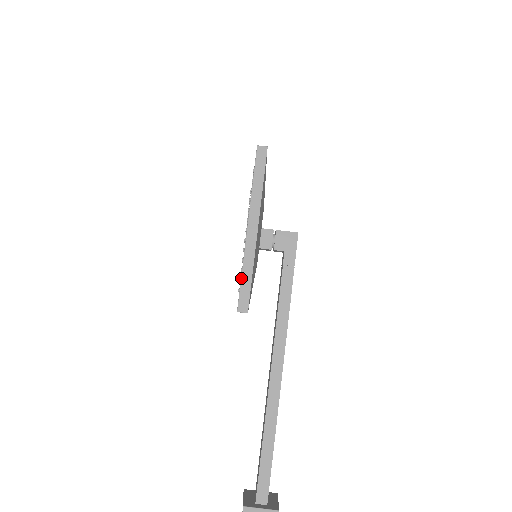
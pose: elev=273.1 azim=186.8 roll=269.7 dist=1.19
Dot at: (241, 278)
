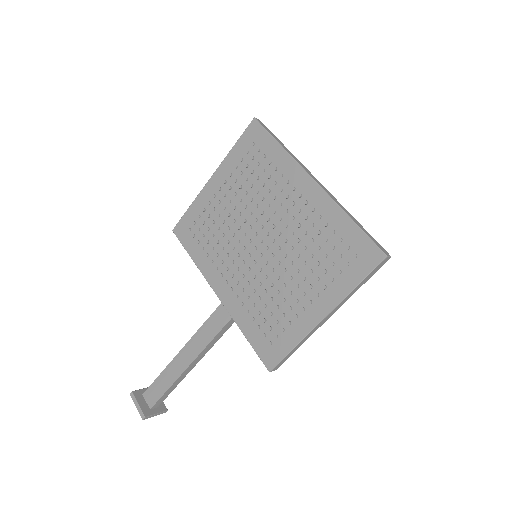
Dot at: (290, 352)
